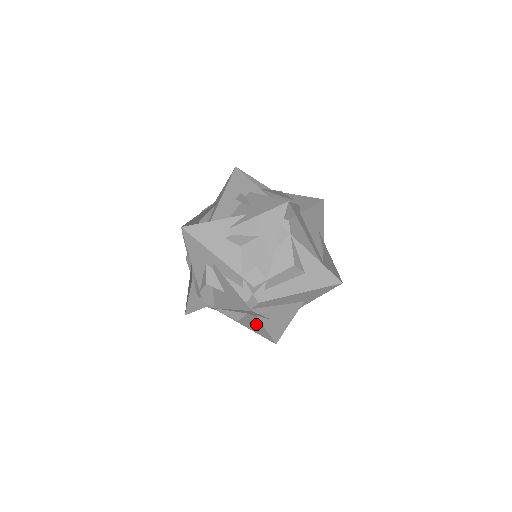
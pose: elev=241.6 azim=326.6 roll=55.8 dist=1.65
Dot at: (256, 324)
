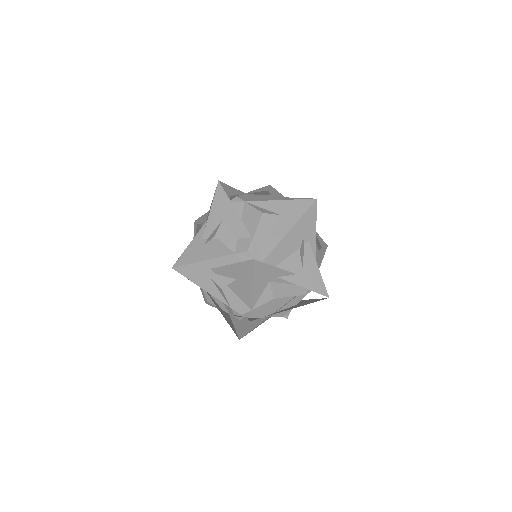
Dot at: (304, 303)
